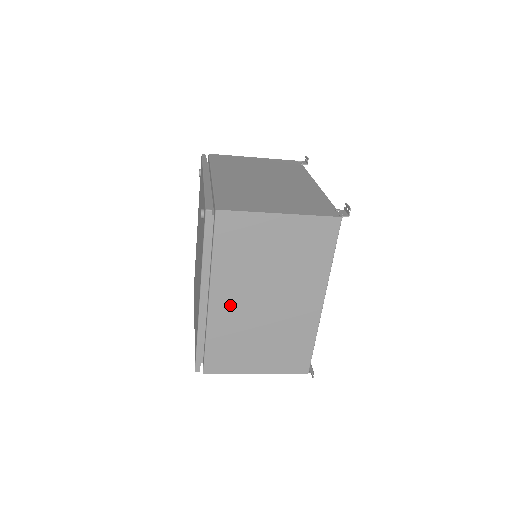
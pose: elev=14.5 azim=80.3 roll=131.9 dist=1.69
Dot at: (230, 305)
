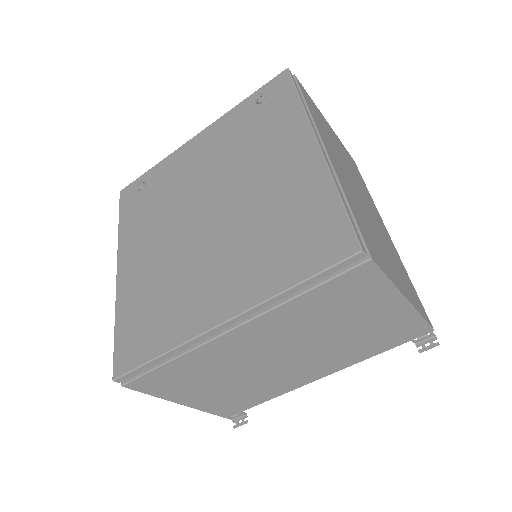
Dot at: (341, 172)
